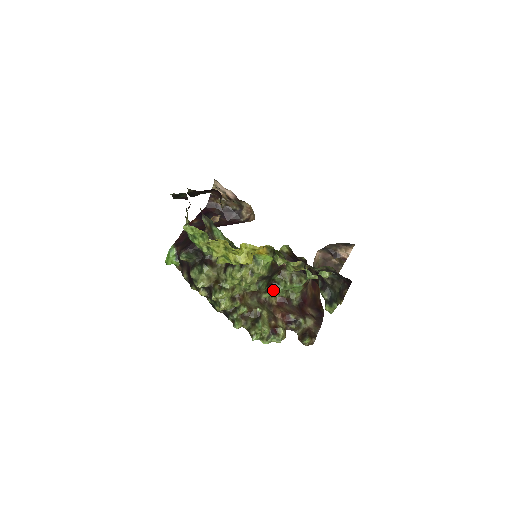
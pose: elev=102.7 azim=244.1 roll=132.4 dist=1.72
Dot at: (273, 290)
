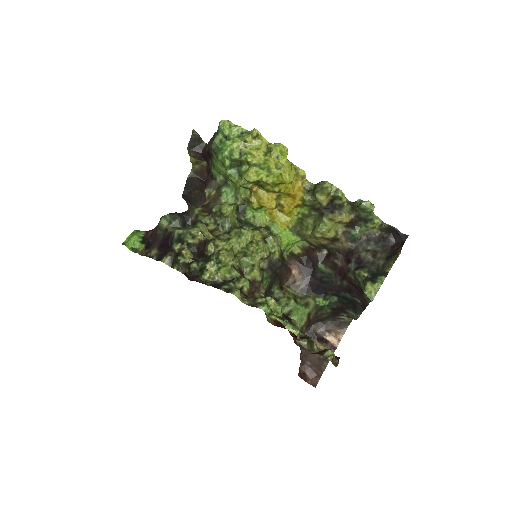
Dot at: occluded
